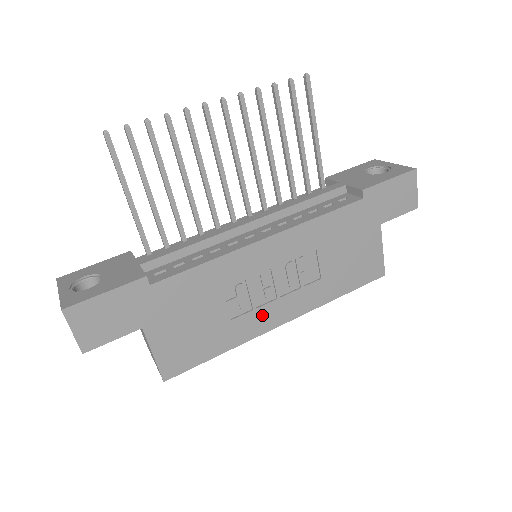
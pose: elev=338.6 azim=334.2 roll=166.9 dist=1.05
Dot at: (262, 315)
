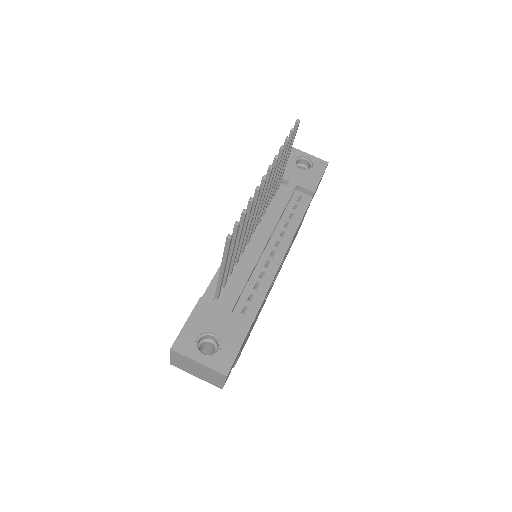
Dot at: occluded
